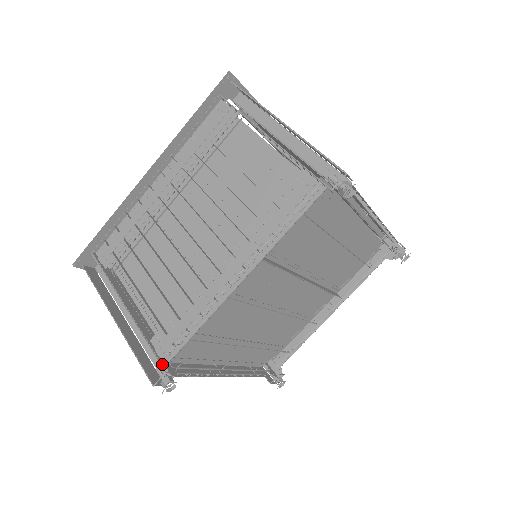
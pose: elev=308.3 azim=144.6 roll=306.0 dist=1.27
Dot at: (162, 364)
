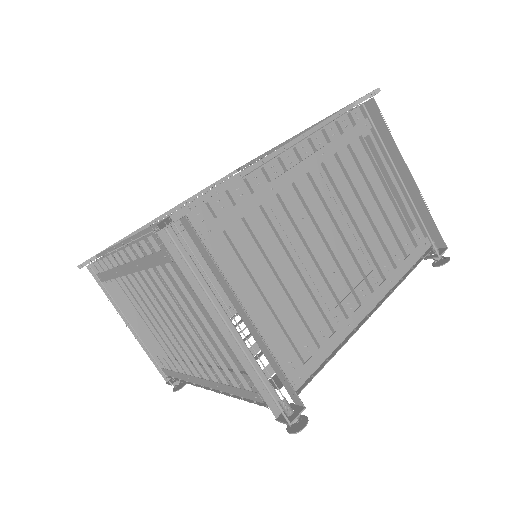
Dot at: occluded
